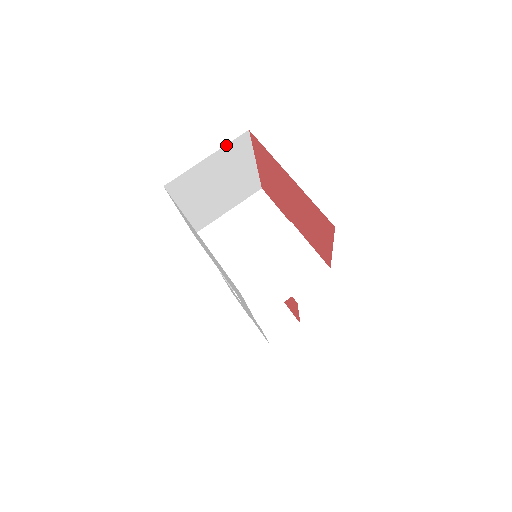
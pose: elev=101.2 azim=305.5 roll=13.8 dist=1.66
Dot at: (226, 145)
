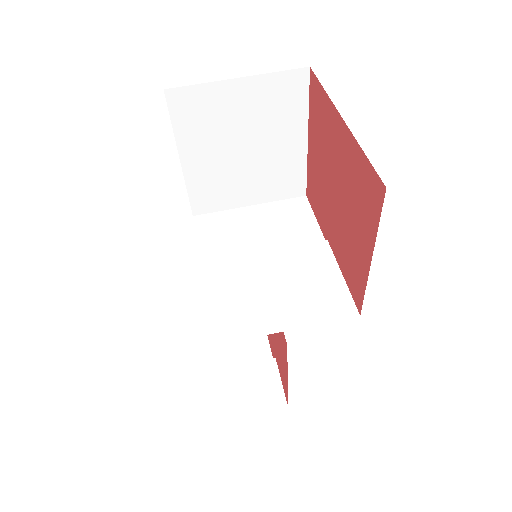
Dot at: (271, 74)
